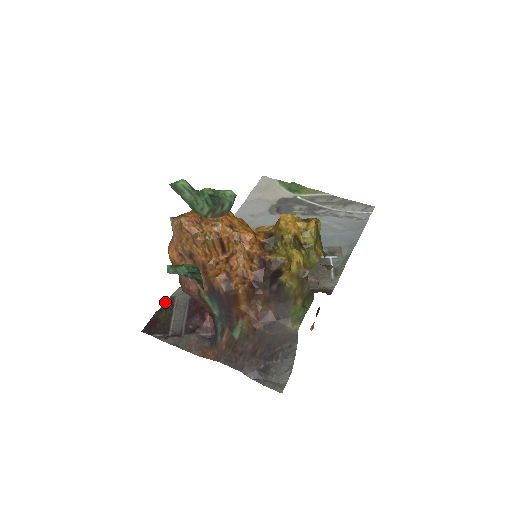
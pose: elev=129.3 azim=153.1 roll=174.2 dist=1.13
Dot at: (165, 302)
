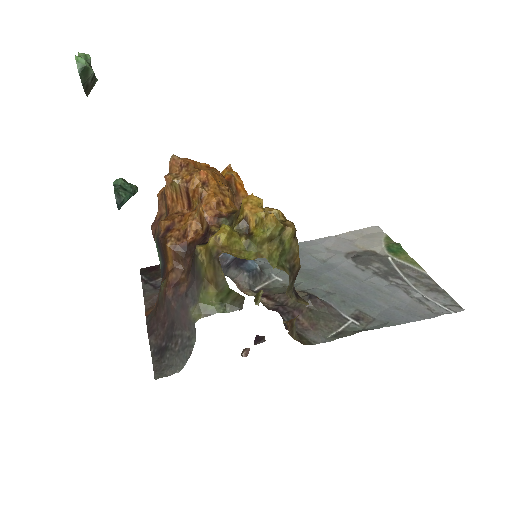
Dot at: occluded
